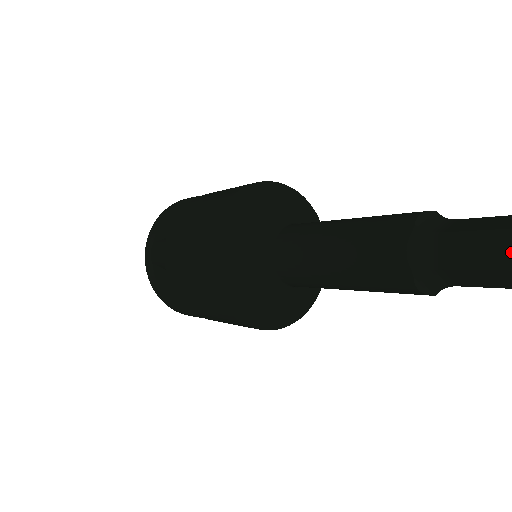
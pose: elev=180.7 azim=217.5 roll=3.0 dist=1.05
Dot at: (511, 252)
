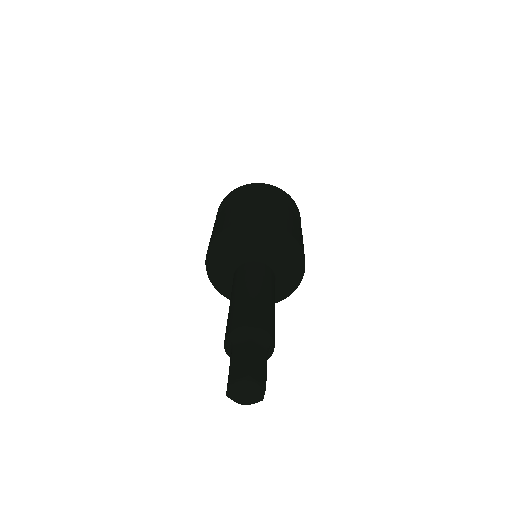
Dot at: (227, 384)
